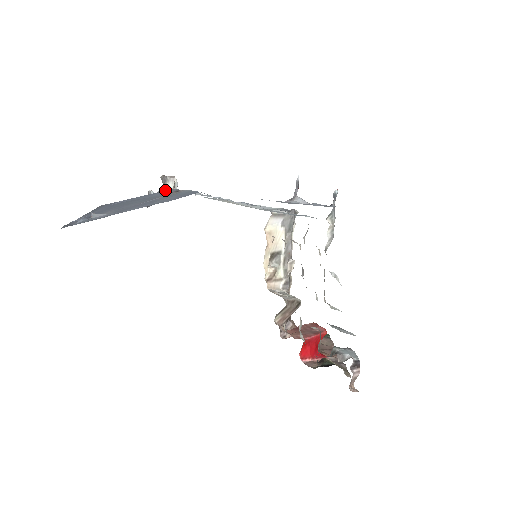
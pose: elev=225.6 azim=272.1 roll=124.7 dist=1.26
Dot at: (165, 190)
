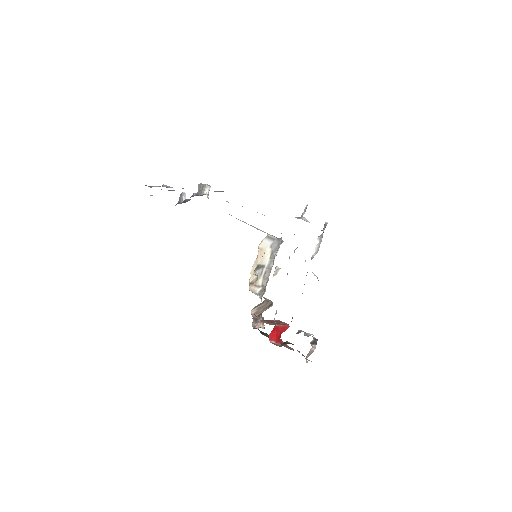
Dot at: (201, 193)
